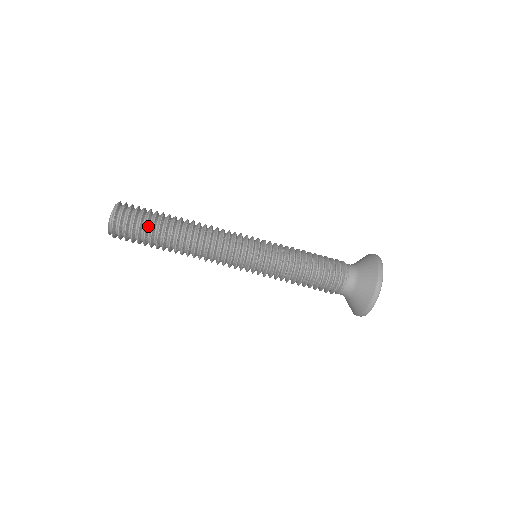
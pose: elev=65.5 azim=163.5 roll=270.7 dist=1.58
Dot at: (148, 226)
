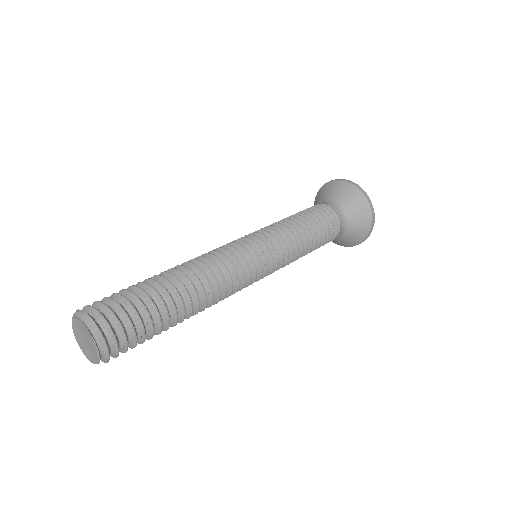
Dot at: (140, 300)
